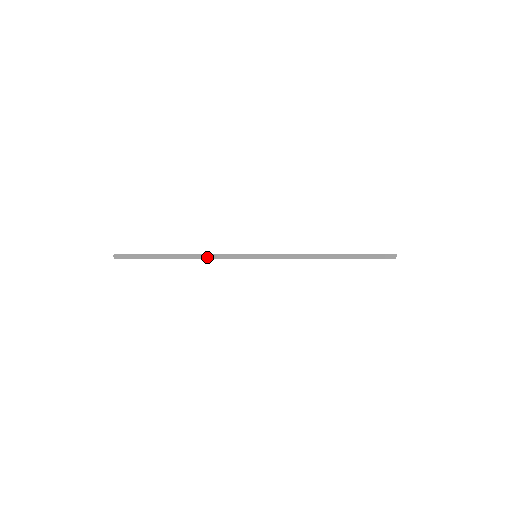
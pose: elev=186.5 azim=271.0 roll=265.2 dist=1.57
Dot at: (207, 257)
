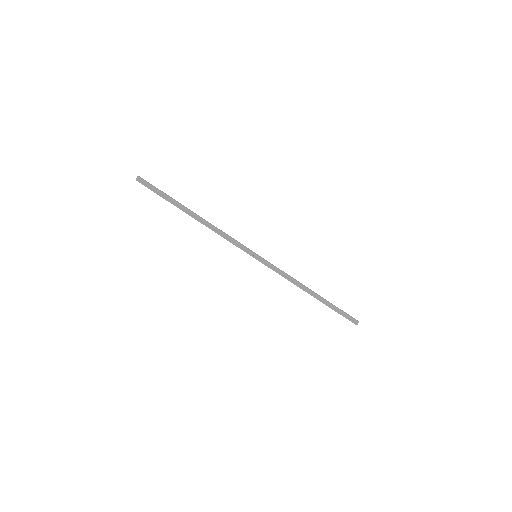
Dot at: (217, 231)
